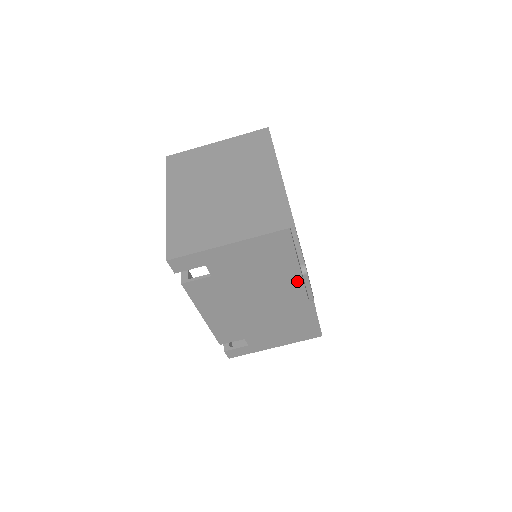
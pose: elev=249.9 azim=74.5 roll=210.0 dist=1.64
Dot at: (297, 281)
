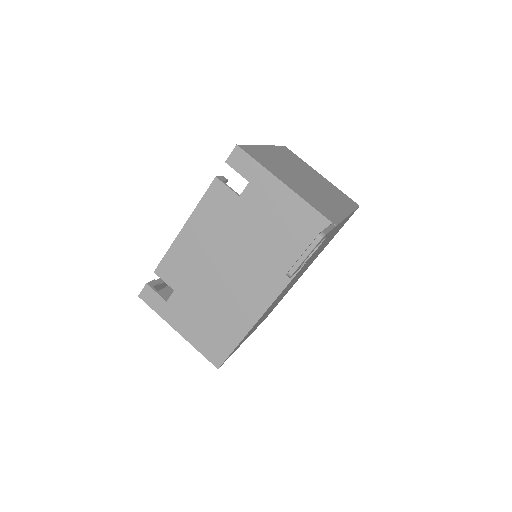
Dot at: (276, 281)
